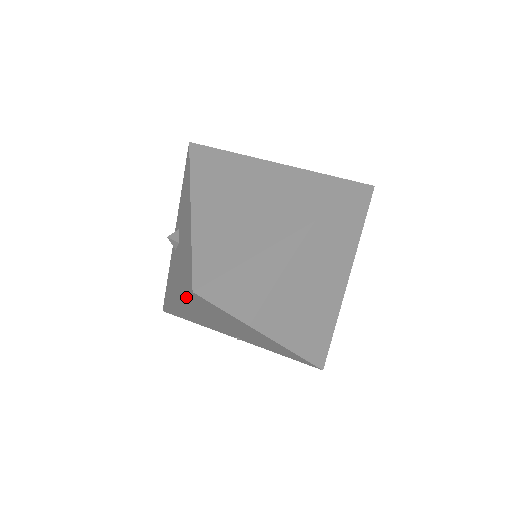
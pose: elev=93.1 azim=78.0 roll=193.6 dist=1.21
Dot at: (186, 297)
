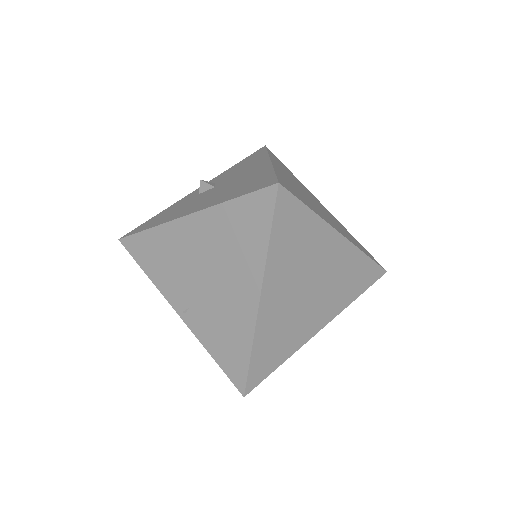
Dot at: (243, 196)
